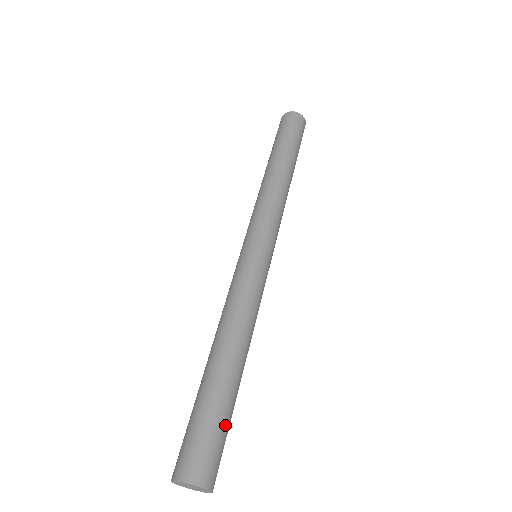
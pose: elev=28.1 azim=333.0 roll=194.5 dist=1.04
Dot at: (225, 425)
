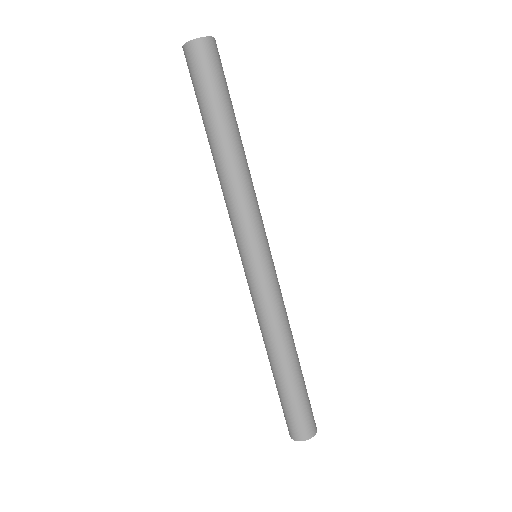
Dot at: (307, 396)
